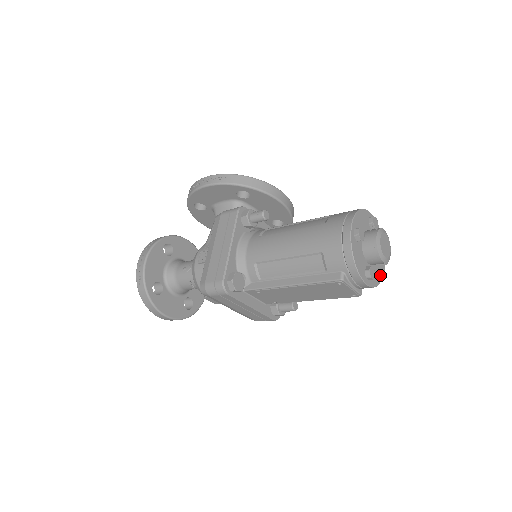
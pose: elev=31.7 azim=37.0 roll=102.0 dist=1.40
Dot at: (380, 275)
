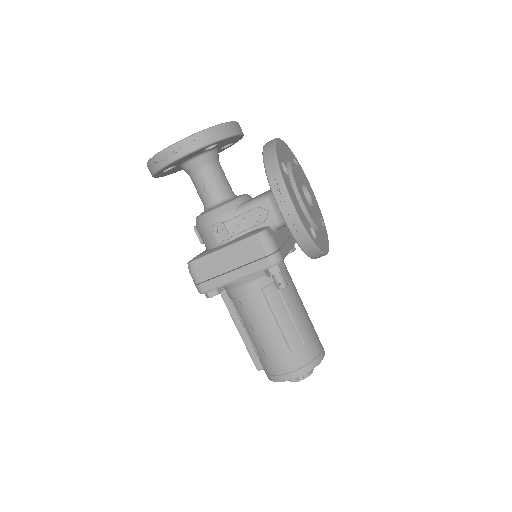
Dot at: occluded
